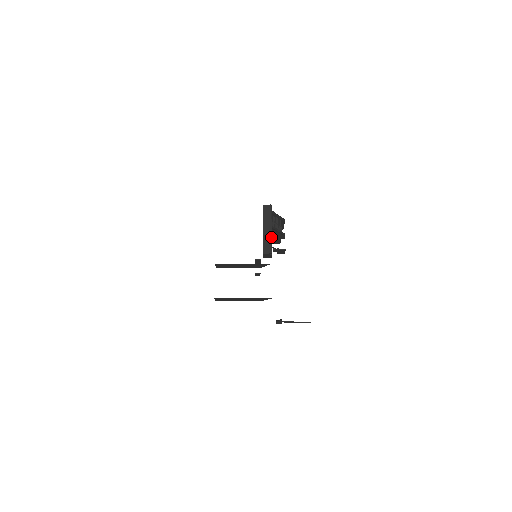
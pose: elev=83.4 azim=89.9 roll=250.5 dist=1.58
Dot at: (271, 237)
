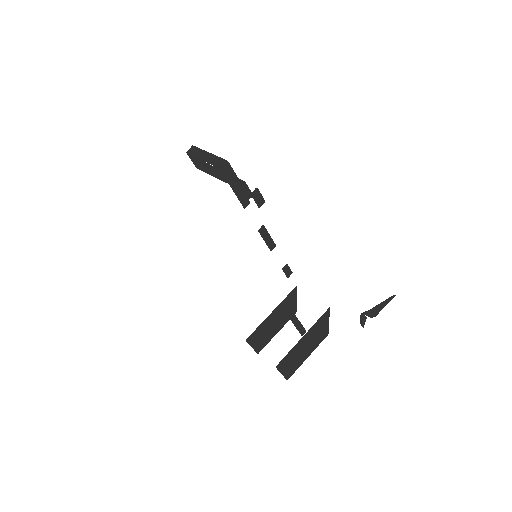
Dot at: (214, 155)
